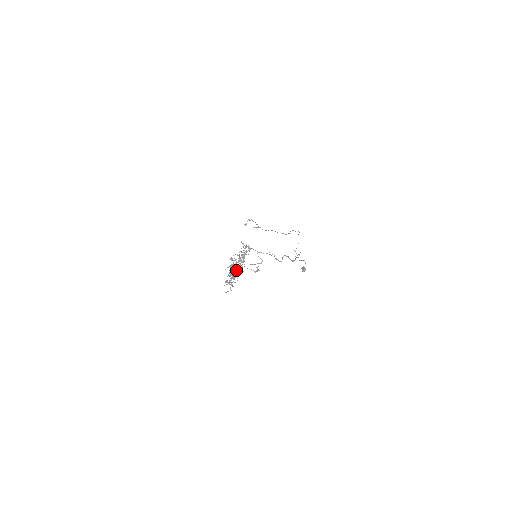
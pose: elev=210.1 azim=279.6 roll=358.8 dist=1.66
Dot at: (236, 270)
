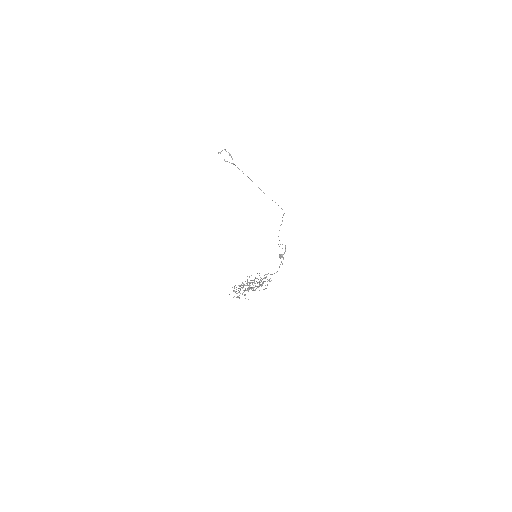
Dot at: (248, 288)
